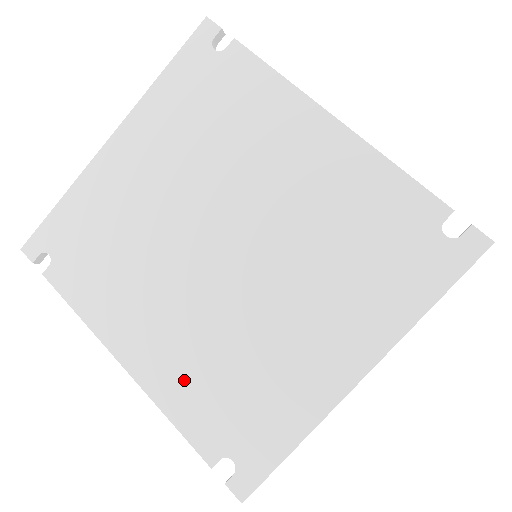
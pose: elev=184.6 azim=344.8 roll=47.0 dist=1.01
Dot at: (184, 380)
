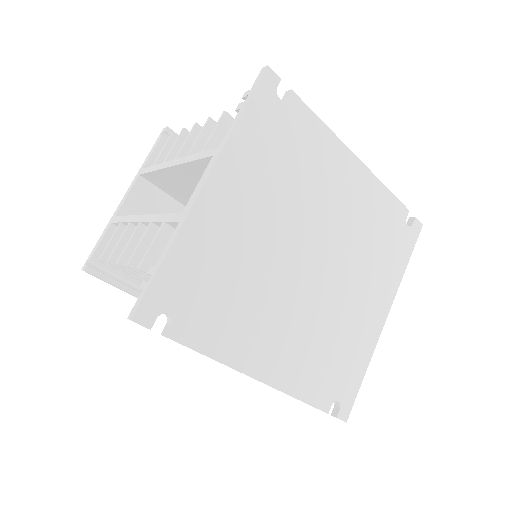
Dot at: (303, 367)
